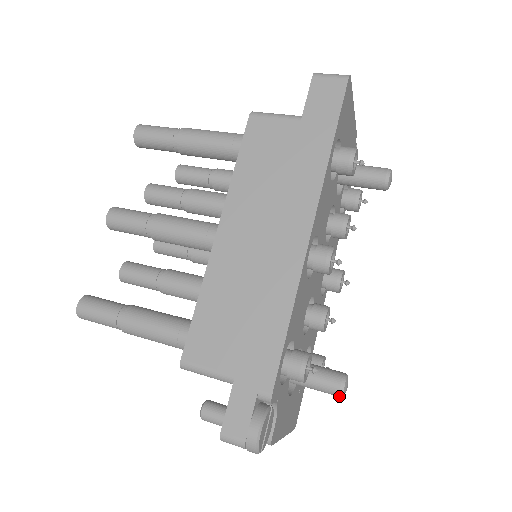
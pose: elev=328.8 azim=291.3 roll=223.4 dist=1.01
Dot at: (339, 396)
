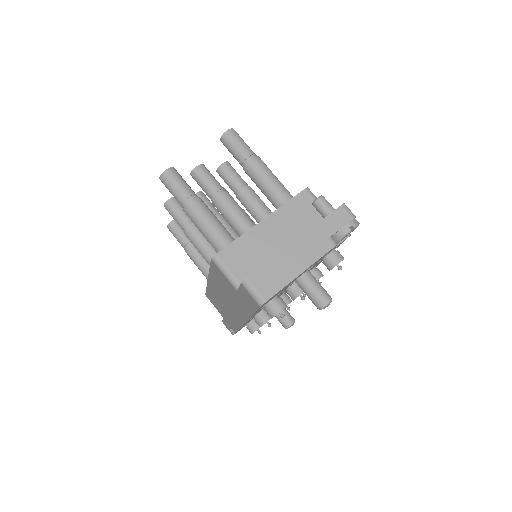
Dot at: occluded
